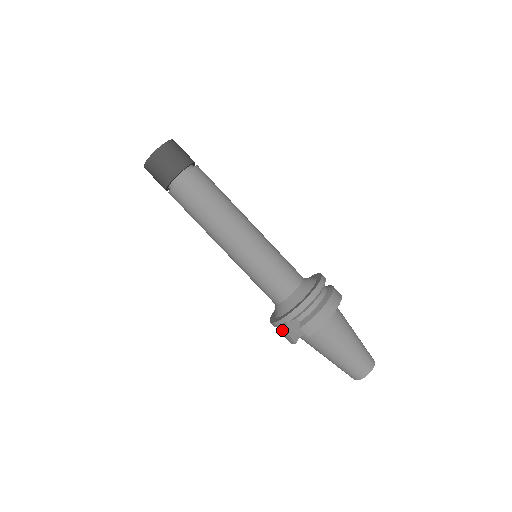
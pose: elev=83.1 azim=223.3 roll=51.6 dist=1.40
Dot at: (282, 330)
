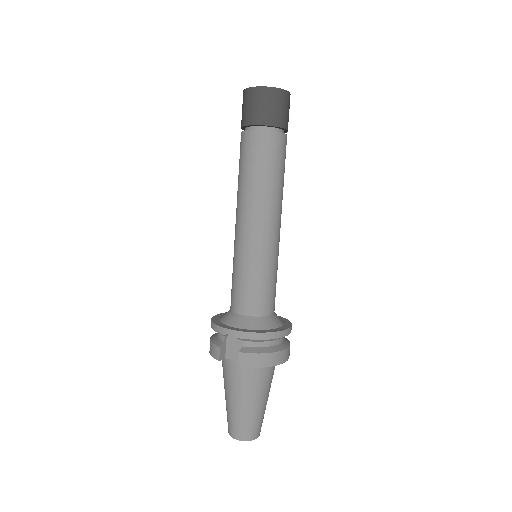
Dot at: (214, 337)
